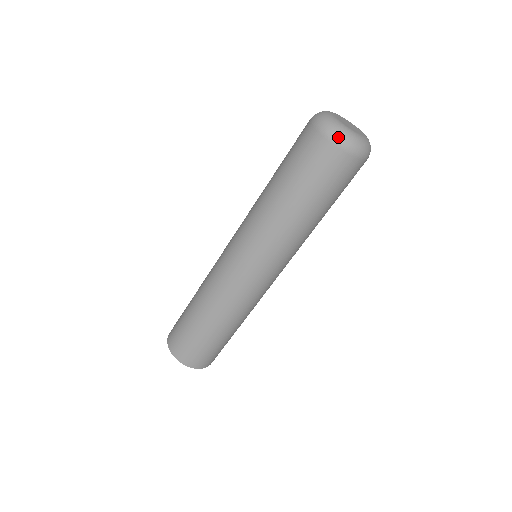
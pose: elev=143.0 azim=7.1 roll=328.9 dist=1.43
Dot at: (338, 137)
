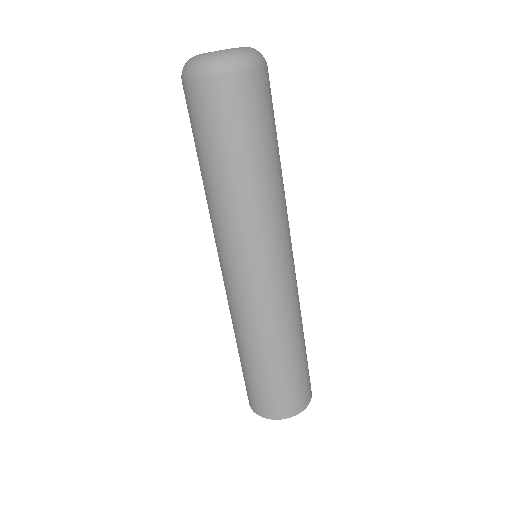
Dot at: (183, 72)
